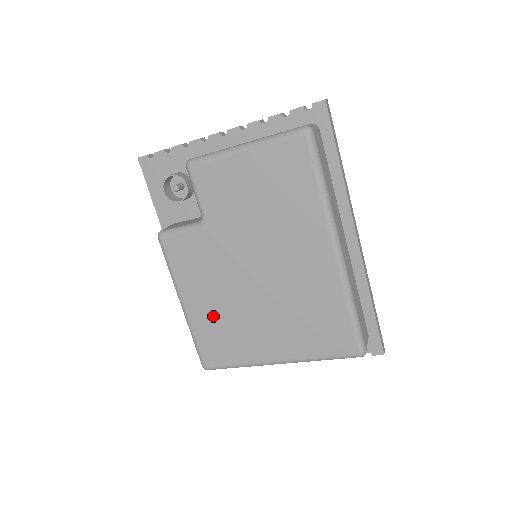
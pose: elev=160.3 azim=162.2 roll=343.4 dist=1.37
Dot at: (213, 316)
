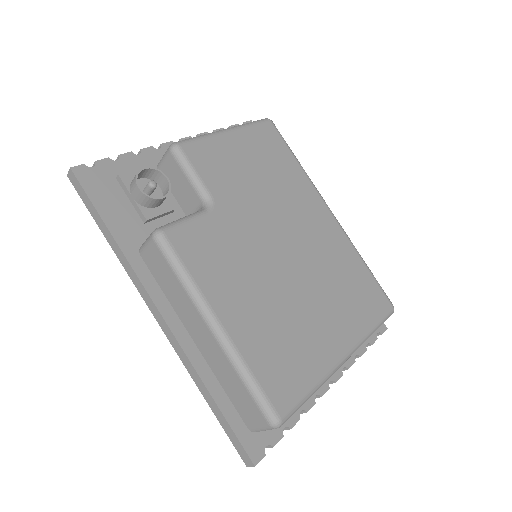
Dot at: (262, 324)
